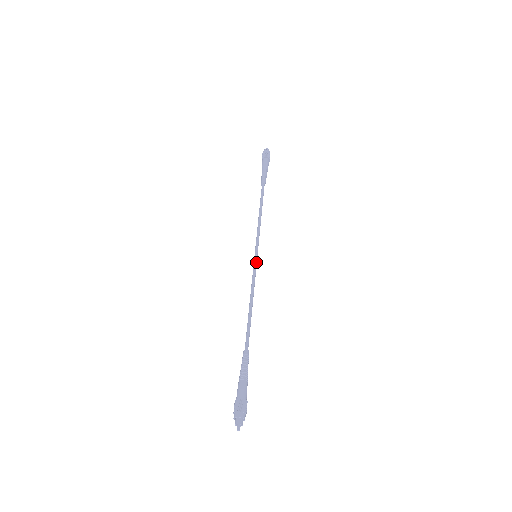
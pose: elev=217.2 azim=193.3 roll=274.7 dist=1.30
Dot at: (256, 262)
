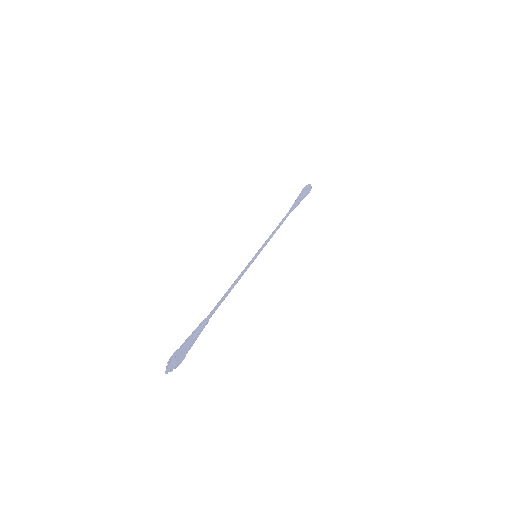
Dot at: occluded
